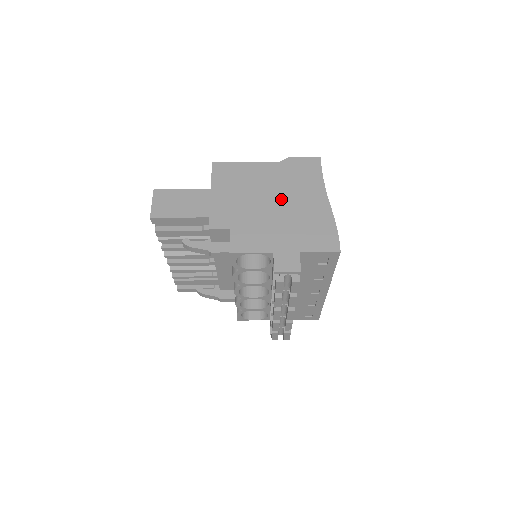
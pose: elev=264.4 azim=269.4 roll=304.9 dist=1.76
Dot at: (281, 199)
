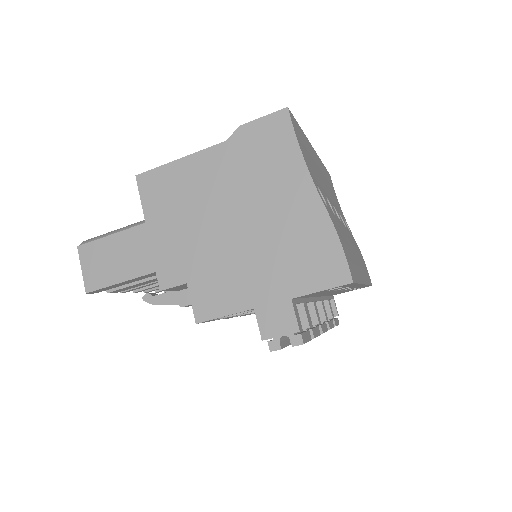
Dot at: (244, 211)
